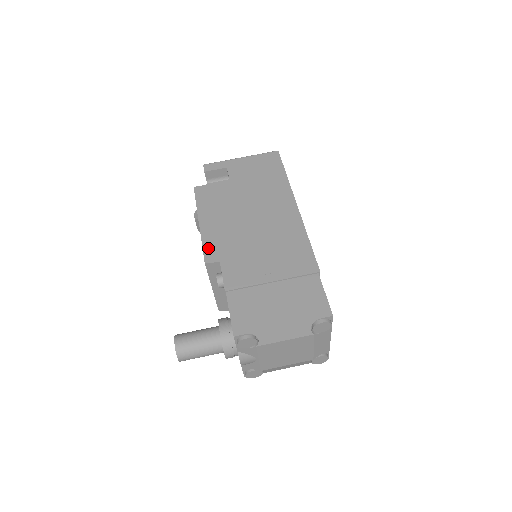
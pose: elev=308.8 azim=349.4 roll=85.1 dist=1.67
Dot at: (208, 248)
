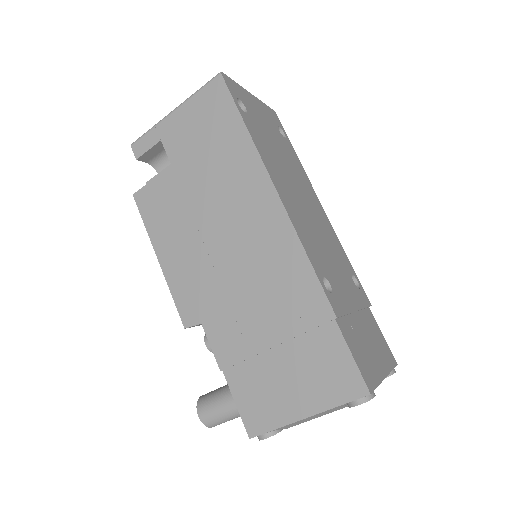
Dot at: (181, 303)
